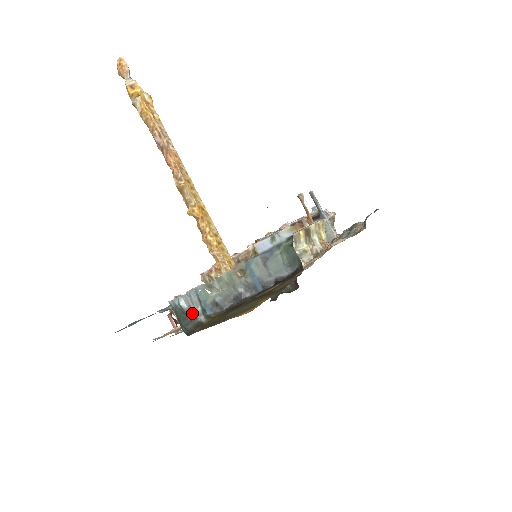
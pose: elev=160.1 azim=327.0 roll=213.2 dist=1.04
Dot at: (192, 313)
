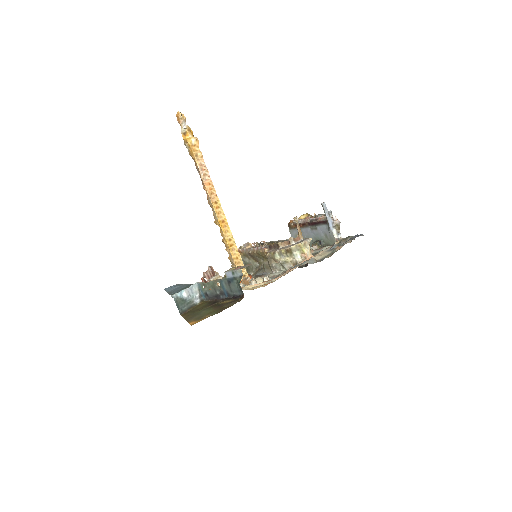
Dot at: (190, 299)
